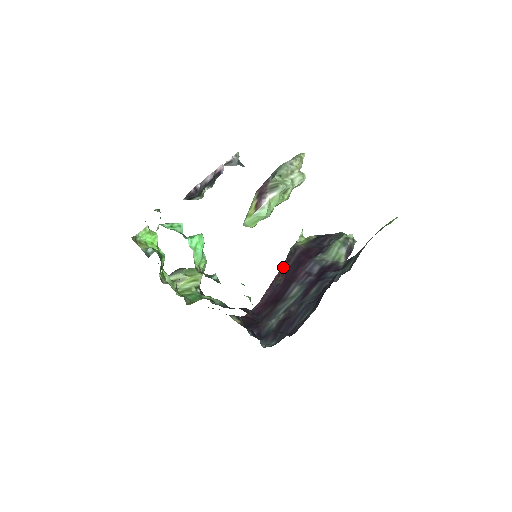
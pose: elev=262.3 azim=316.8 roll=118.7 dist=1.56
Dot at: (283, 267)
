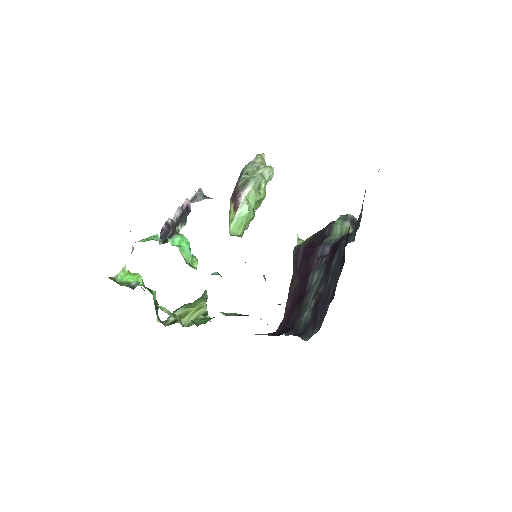
Dot at: (293, 272)
